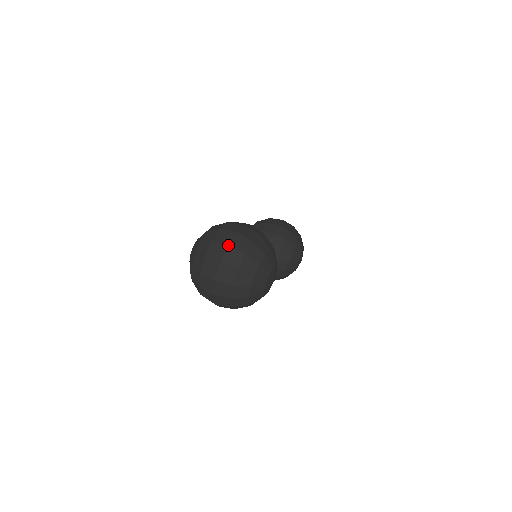
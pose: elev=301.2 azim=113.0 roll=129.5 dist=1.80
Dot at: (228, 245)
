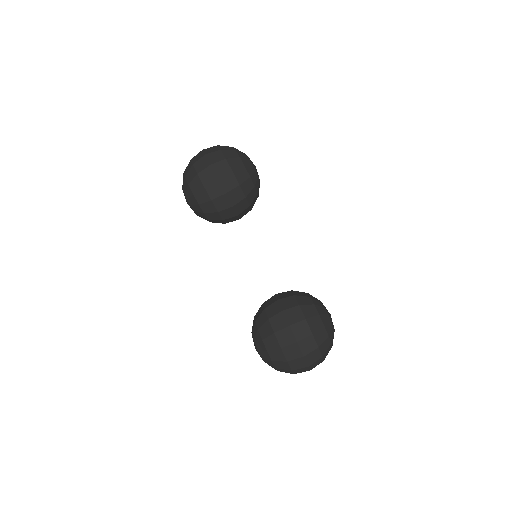
Dot at: (308, 367)
